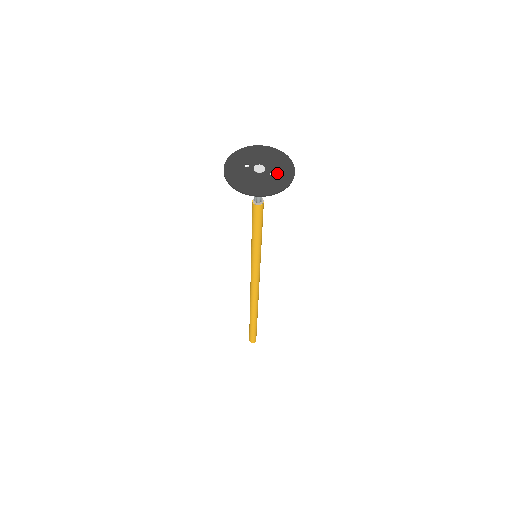
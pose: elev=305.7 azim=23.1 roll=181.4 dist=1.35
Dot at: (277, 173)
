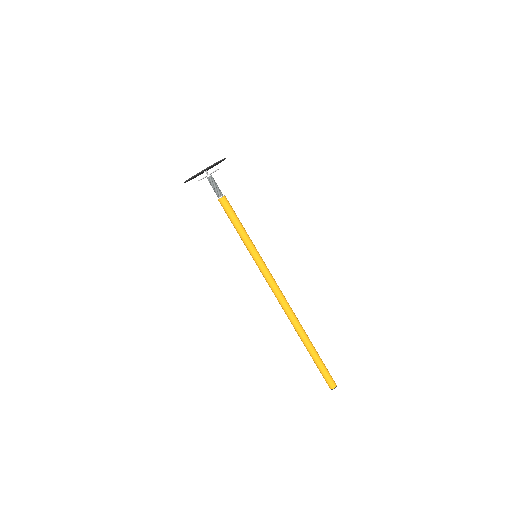
Dot at: occluded
